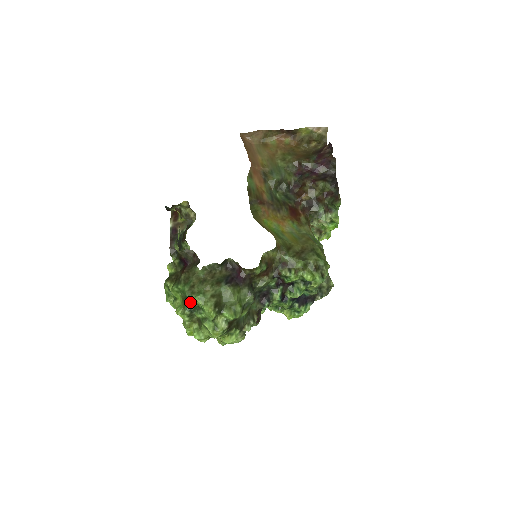
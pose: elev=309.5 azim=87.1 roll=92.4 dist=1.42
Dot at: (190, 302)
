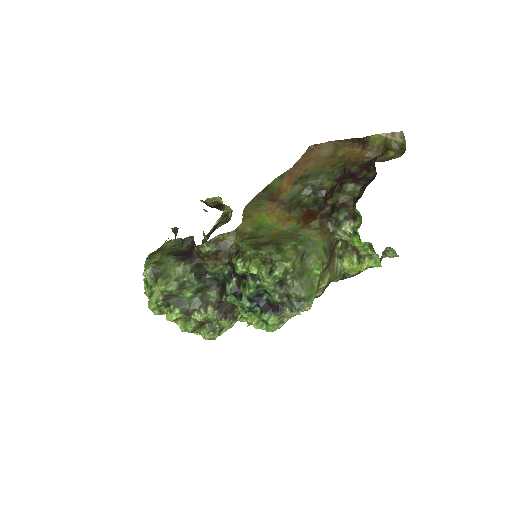
Dot at: occluded
